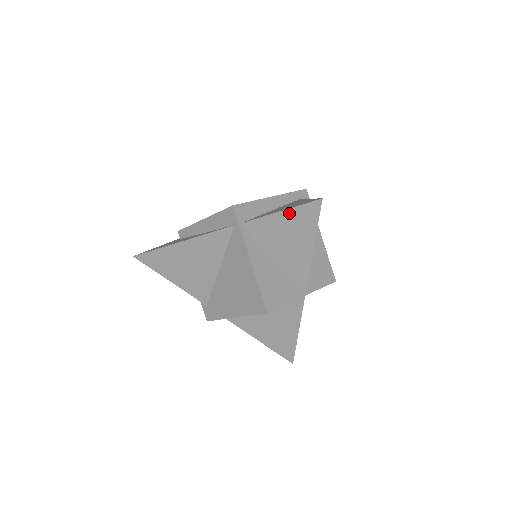
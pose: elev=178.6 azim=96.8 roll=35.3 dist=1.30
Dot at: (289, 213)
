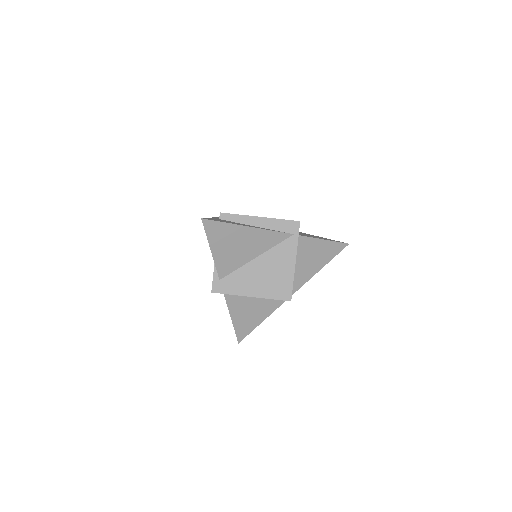
Dot at: (328, 243)
